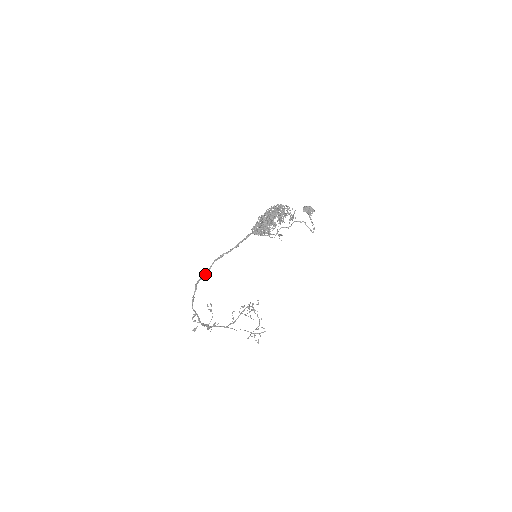
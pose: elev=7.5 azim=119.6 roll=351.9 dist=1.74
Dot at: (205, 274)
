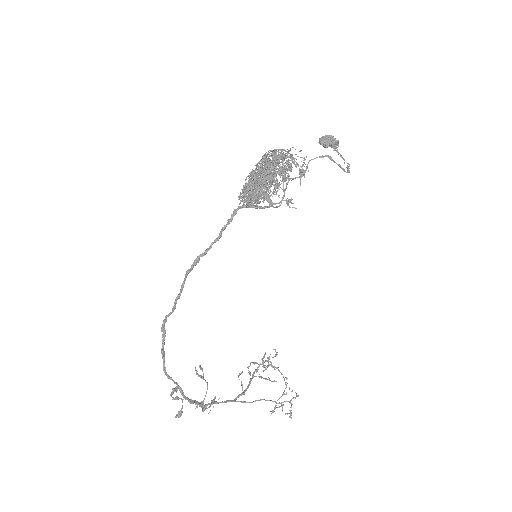
Dot at: (174, 304)
